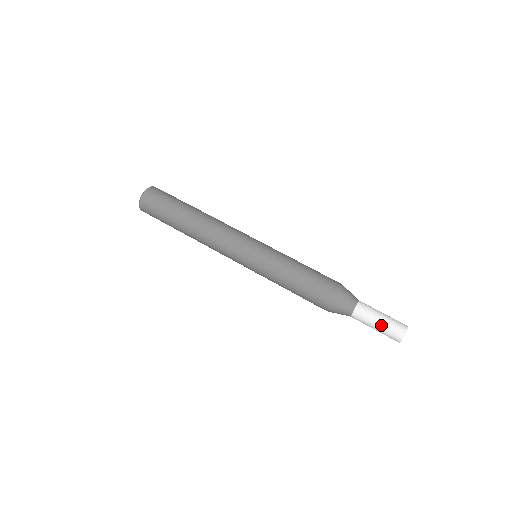
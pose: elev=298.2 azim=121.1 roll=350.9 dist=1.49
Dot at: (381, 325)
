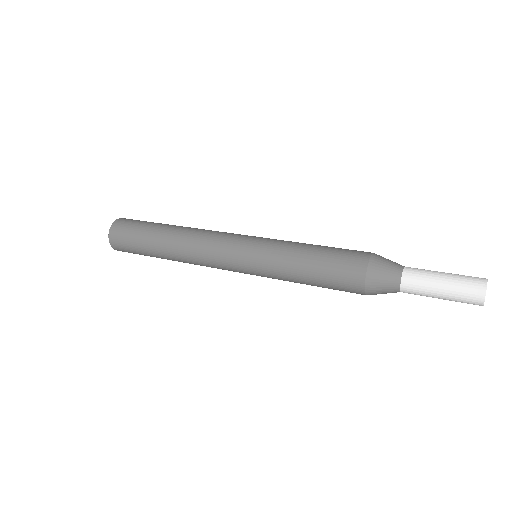
Dot at: (446, 290)
